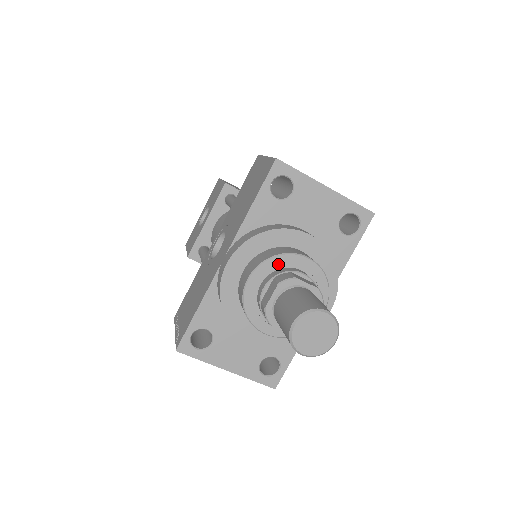
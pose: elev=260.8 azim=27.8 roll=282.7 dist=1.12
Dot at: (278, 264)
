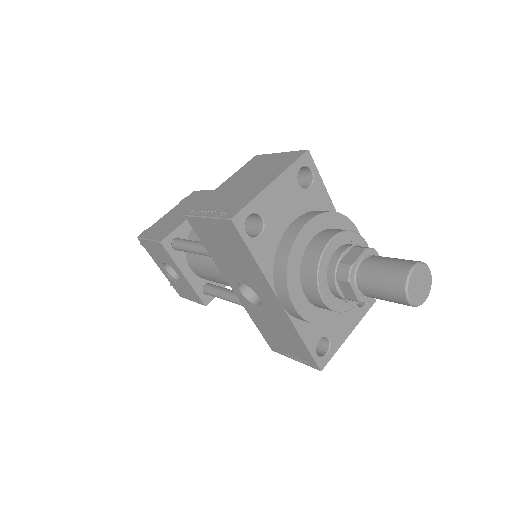
Dot at: (324, 269)
